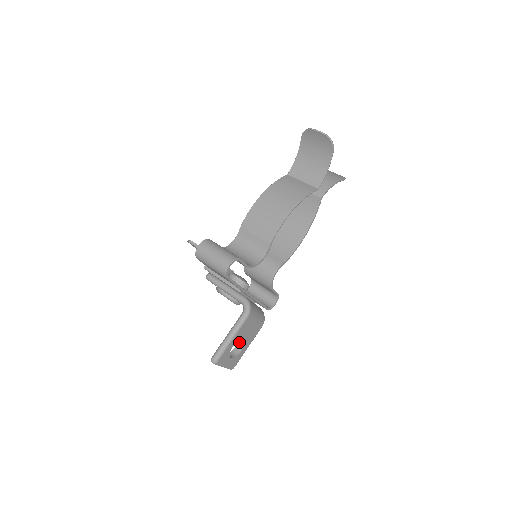
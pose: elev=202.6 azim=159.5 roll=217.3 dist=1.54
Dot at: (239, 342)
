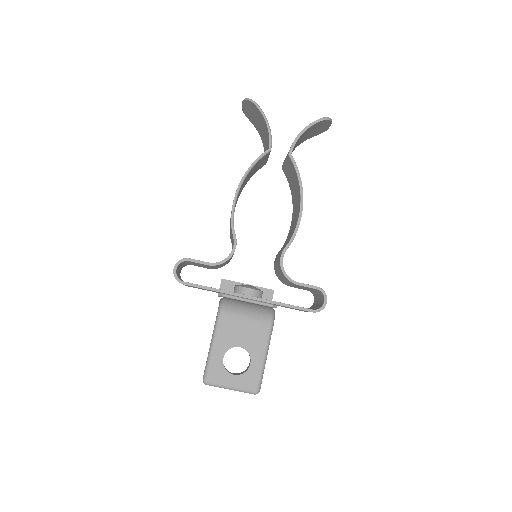
Dot at: (249, 355)
